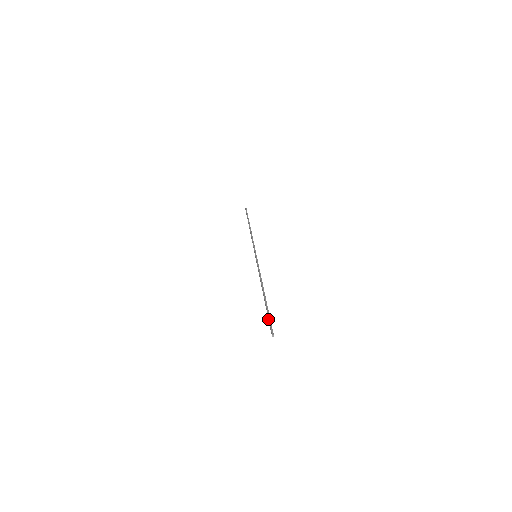
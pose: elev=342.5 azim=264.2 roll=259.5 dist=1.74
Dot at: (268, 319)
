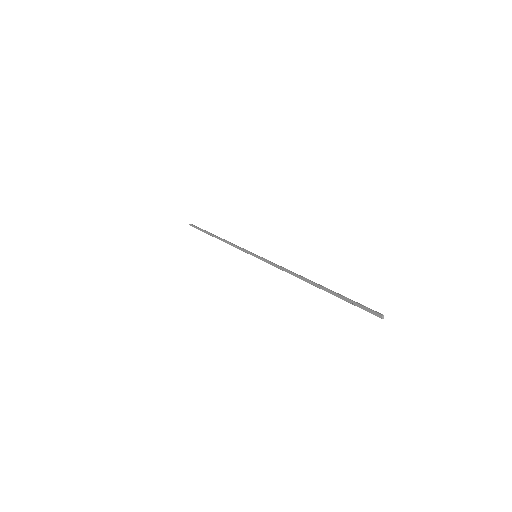
Dot at: (353, 303)
